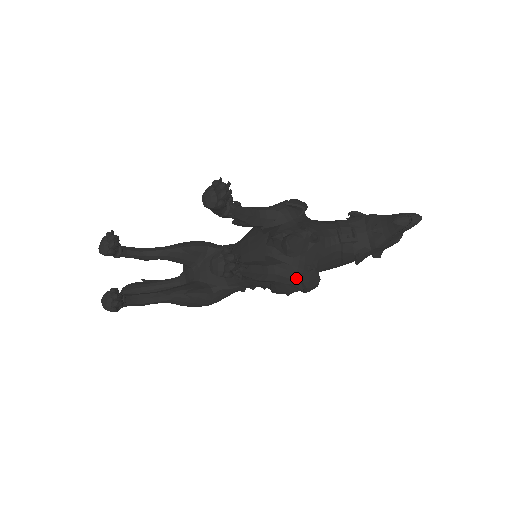
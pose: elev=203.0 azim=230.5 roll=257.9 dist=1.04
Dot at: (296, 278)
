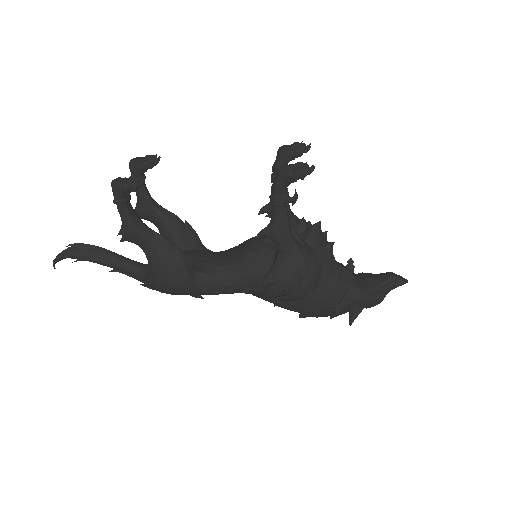
Dot at: (307, 260)
